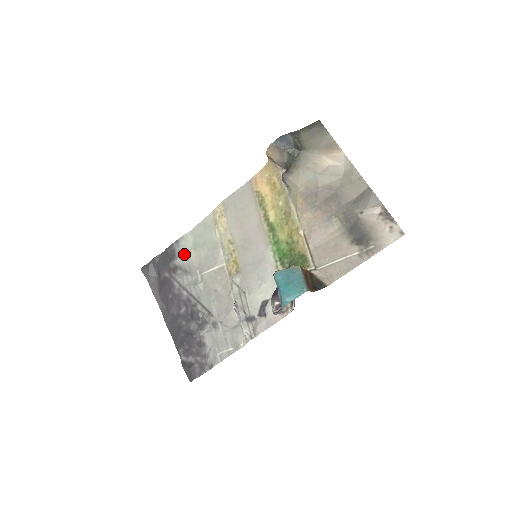
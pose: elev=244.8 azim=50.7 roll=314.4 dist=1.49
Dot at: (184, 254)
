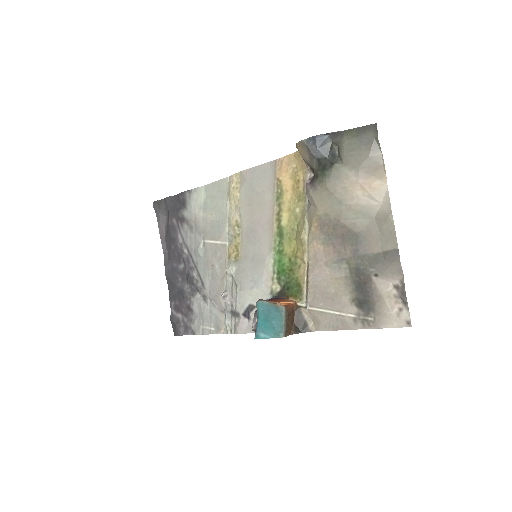
Dot at: (193, 210)
